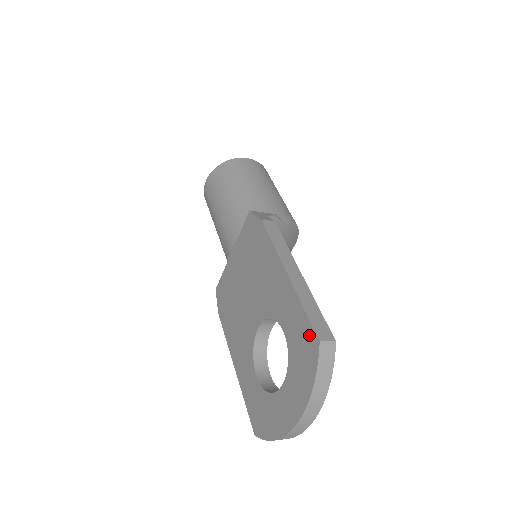
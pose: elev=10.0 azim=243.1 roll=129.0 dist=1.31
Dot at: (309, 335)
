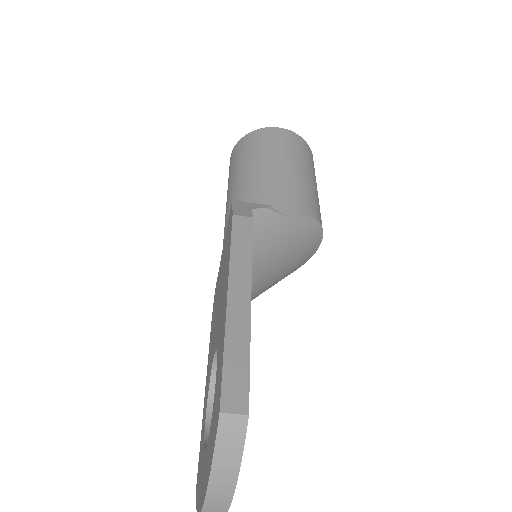
Dot at: (218, 396)
